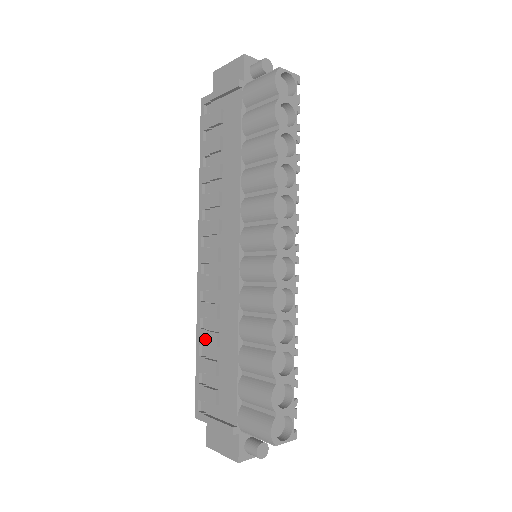
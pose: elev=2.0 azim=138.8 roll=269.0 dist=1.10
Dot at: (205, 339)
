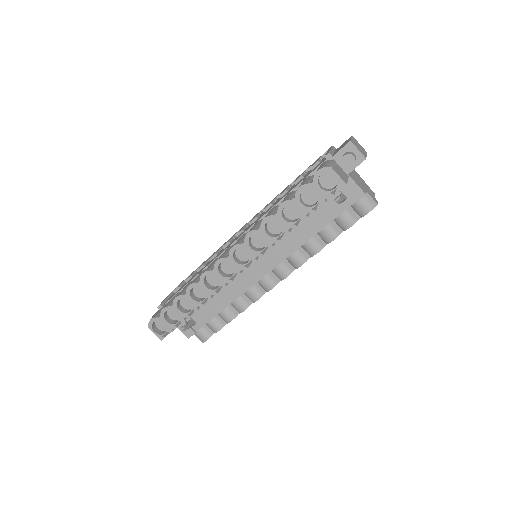
Dot at: occluded
